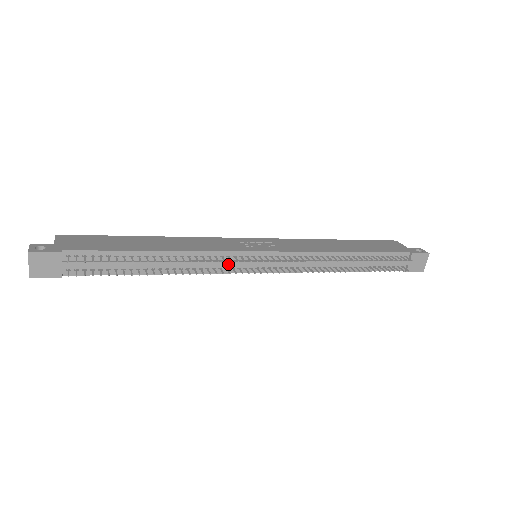
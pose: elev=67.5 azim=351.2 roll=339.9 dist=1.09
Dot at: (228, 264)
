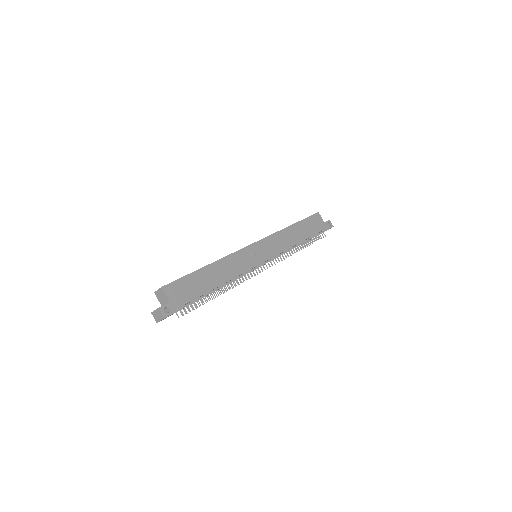
Dot at: occluded
